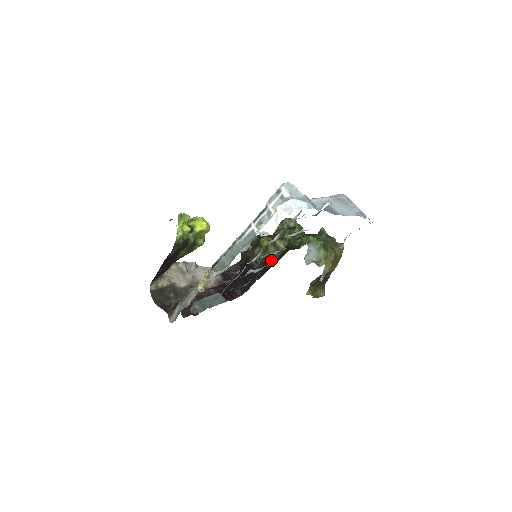
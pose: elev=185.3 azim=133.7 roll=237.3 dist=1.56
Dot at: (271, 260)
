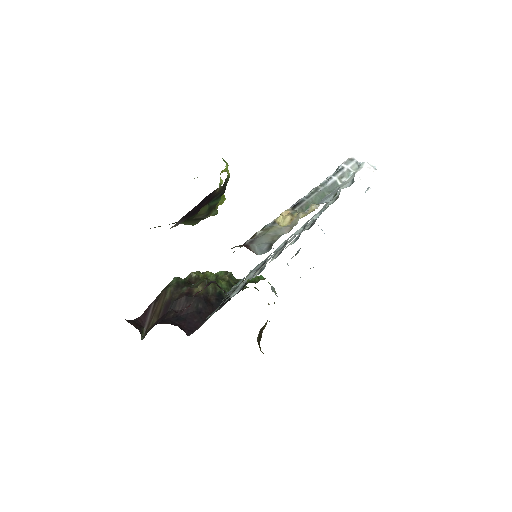
Dot at: occluded
